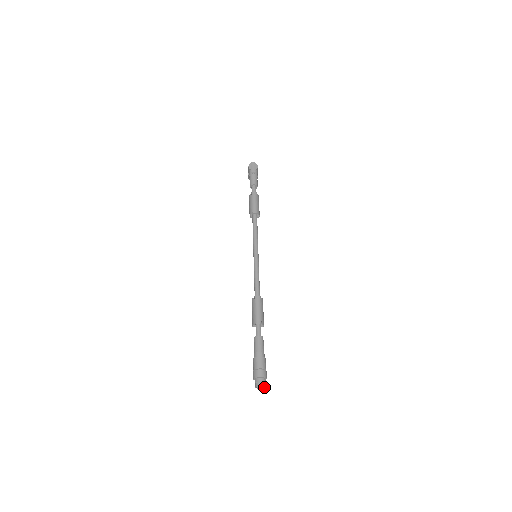
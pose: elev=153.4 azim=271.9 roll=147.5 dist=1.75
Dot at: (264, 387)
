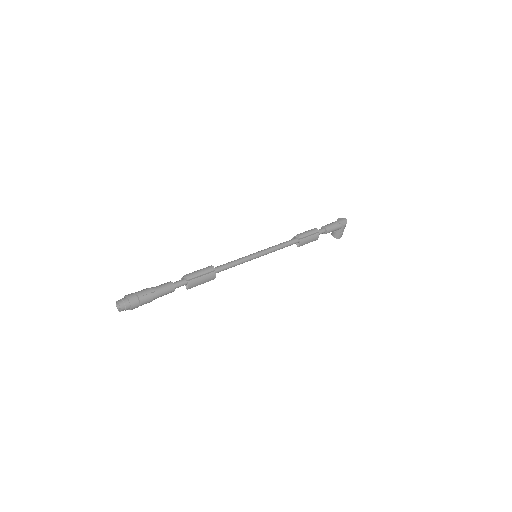
Dot at: (121, 309)
